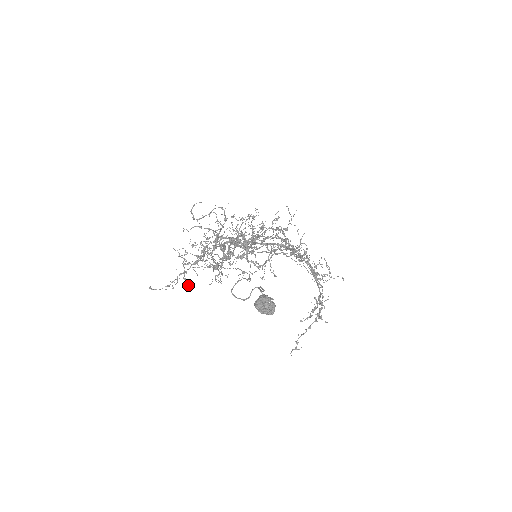
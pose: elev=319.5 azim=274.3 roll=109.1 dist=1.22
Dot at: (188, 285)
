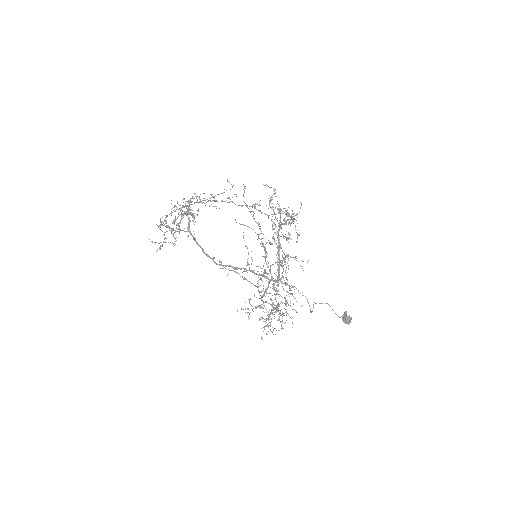
Dot at: occluded
